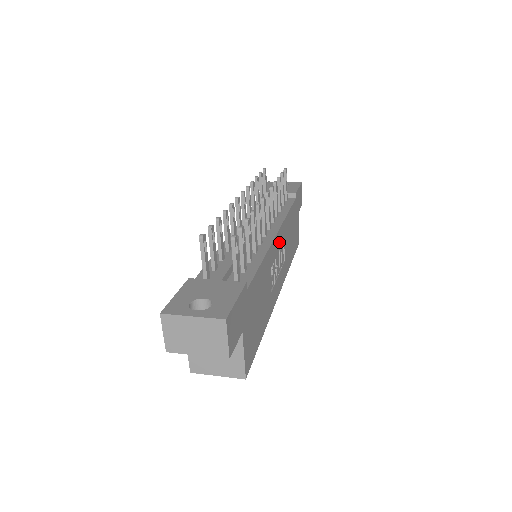
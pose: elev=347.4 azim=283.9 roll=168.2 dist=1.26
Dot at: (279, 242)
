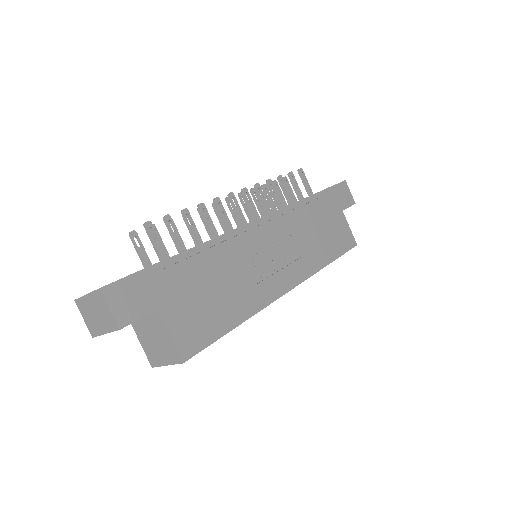
Dot at: (272, 235)
